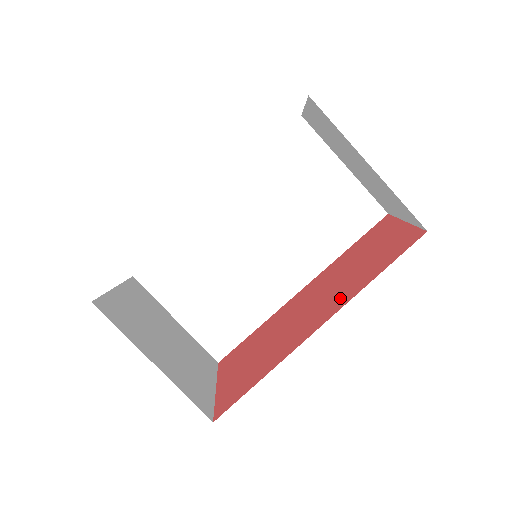
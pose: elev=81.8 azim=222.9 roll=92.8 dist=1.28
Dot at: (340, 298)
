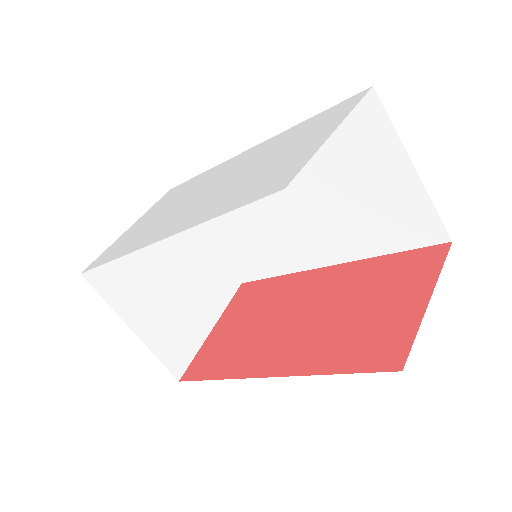
Dot at: (305, 355)
